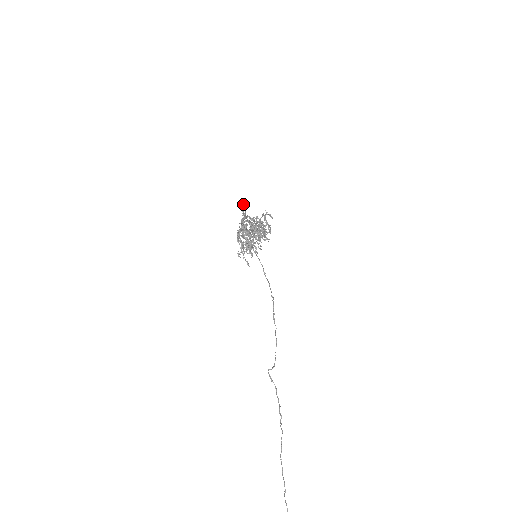
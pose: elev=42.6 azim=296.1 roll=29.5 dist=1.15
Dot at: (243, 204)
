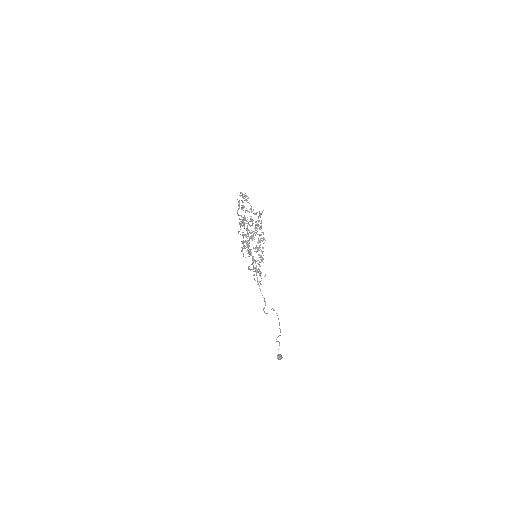
Dot at: occluded
